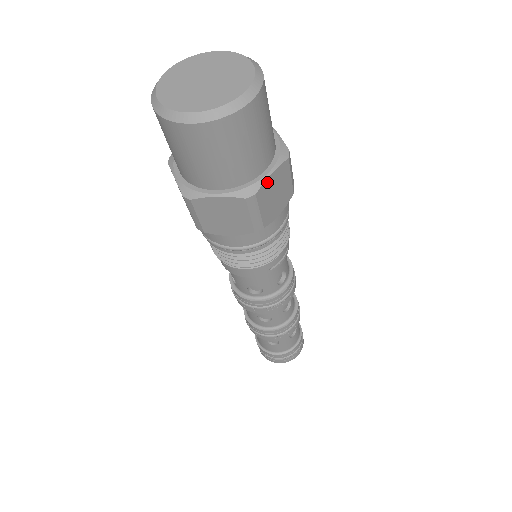
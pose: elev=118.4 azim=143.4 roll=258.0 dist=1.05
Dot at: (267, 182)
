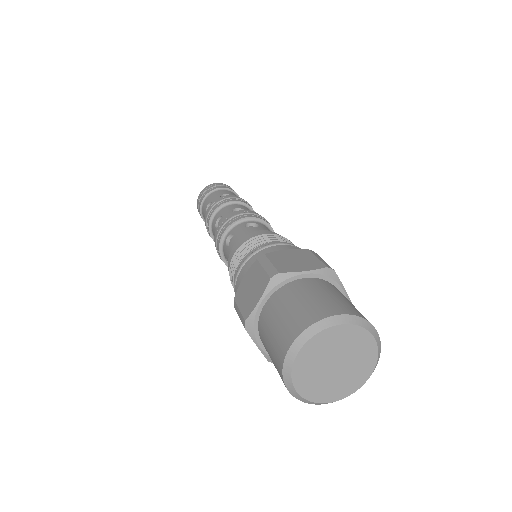
Dot at: occluded
